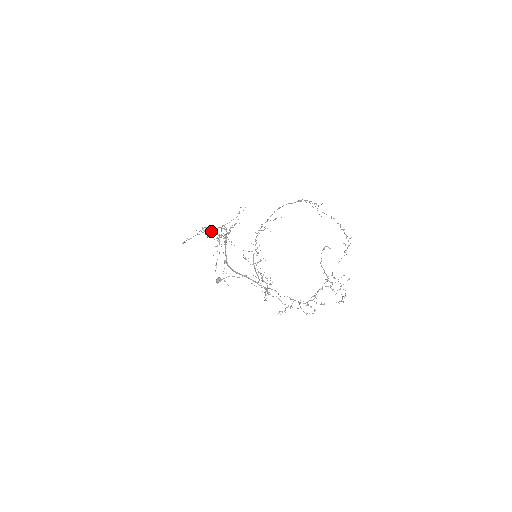
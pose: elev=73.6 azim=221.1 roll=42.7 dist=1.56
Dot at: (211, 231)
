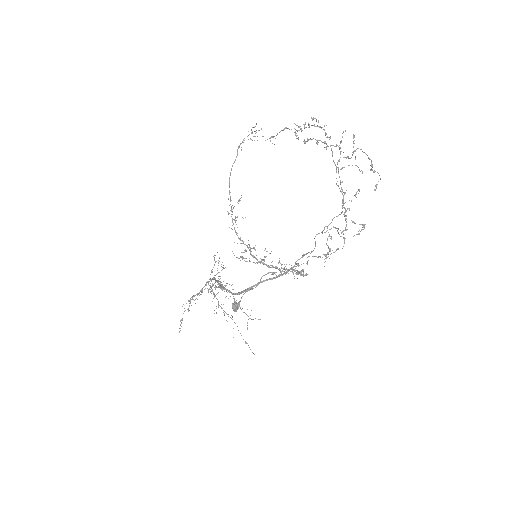
Dot at: occluded
